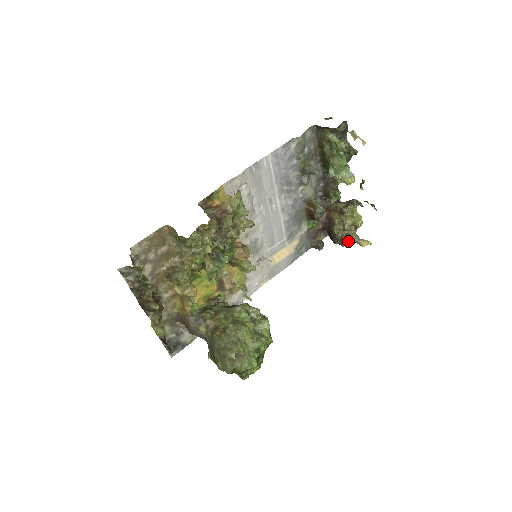
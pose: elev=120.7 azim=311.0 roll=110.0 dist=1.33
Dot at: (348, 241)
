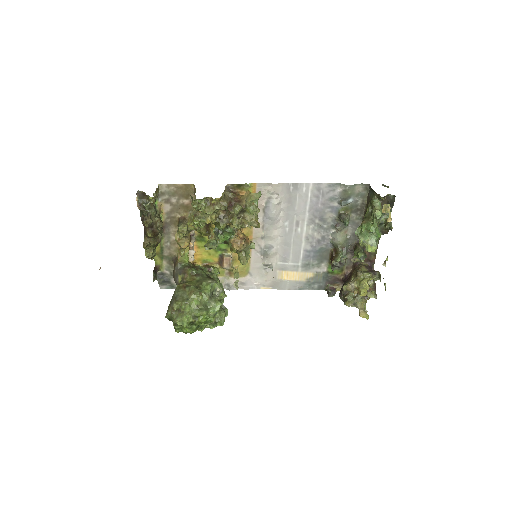
Dot at: (351, 303)
